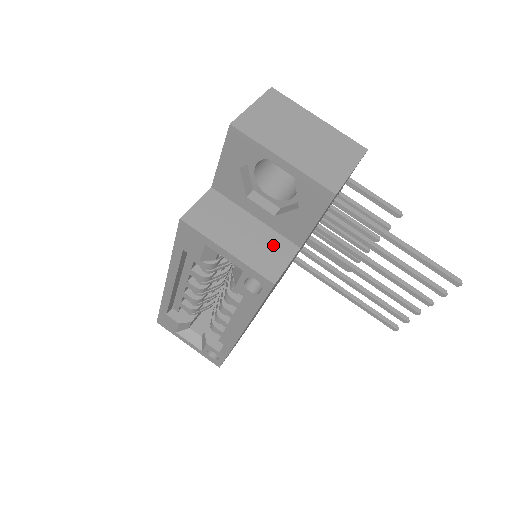
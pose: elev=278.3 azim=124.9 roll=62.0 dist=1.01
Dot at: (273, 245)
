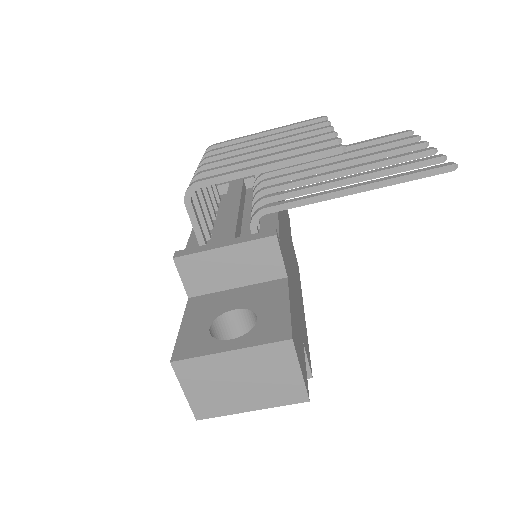
Dot at: occluded
